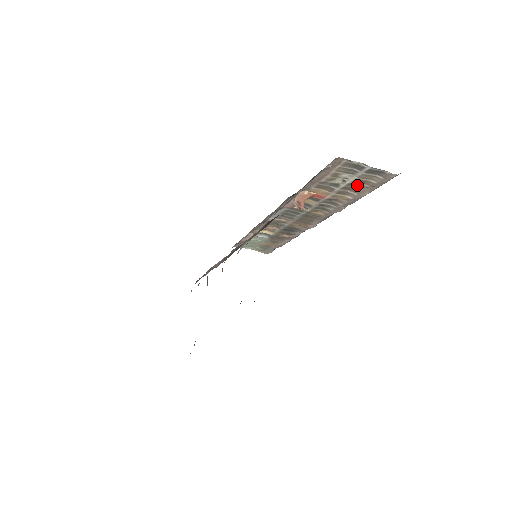
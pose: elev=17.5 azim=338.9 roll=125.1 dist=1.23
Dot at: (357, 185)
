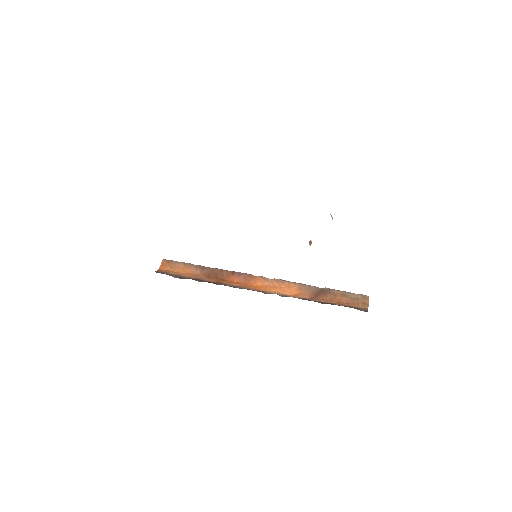
Dot at: occluded
